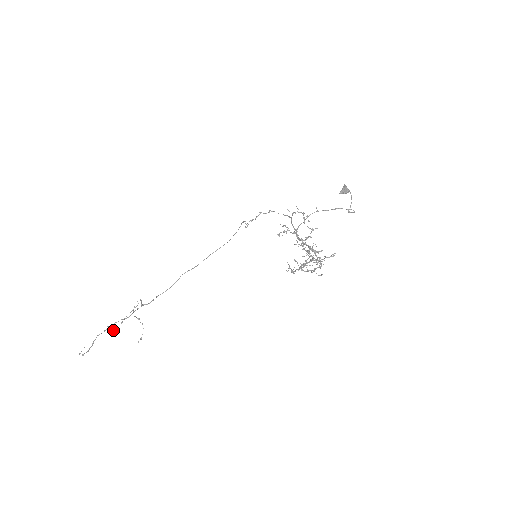
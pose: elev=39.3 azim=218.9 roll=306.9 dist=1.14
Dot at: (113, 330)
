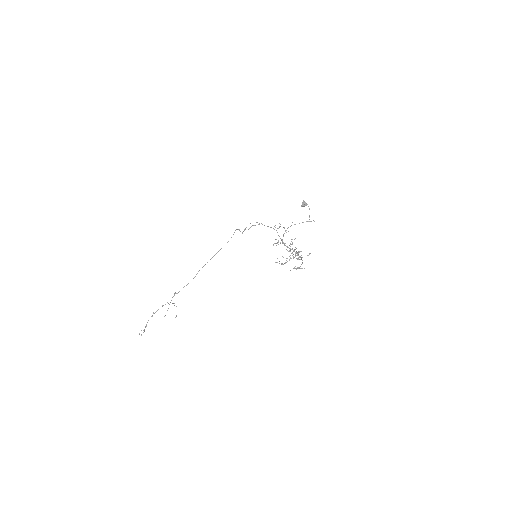
Dot at: (164, 316)
